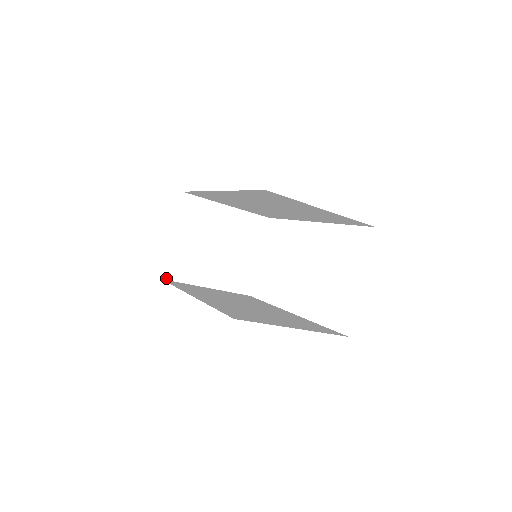
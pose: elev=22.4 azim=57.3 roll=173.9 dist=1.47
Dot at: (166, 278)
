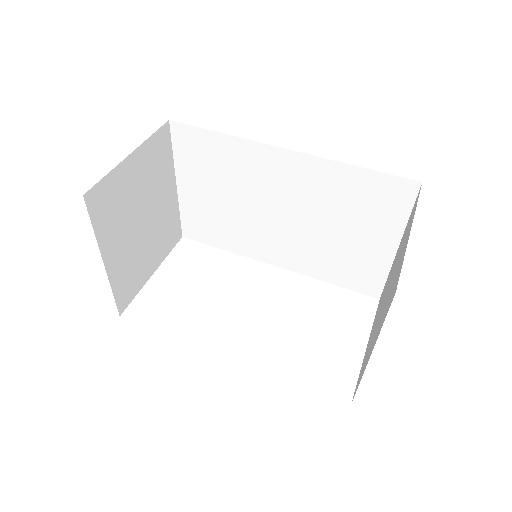
Dot at: (87, 201)
